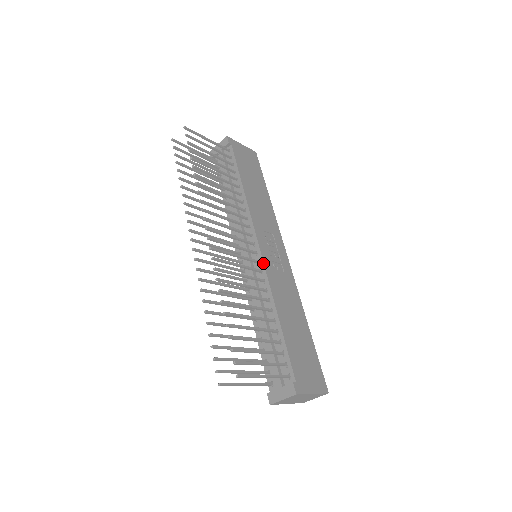
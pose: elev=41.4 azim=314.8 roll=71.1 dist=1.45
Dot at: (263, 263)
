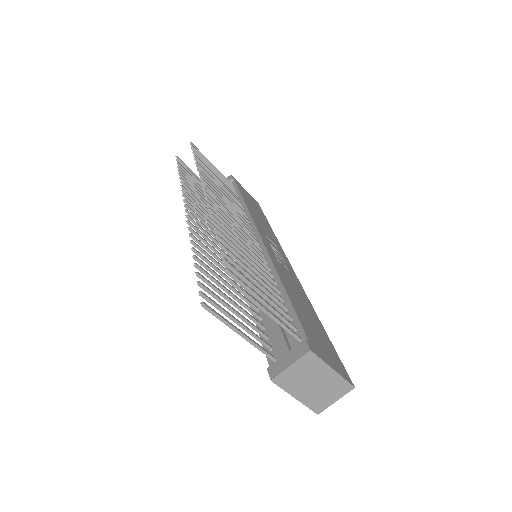
Dot at: (265, 247)
